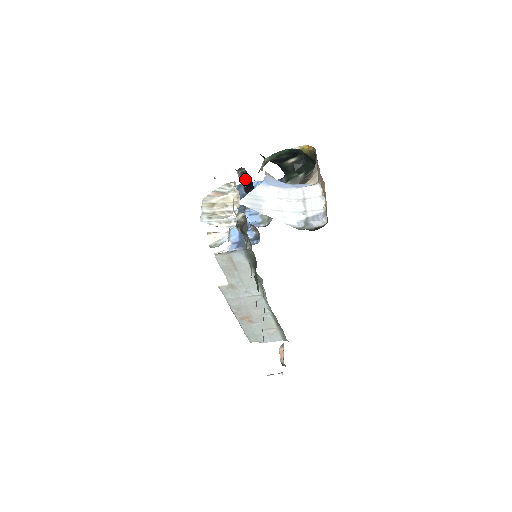
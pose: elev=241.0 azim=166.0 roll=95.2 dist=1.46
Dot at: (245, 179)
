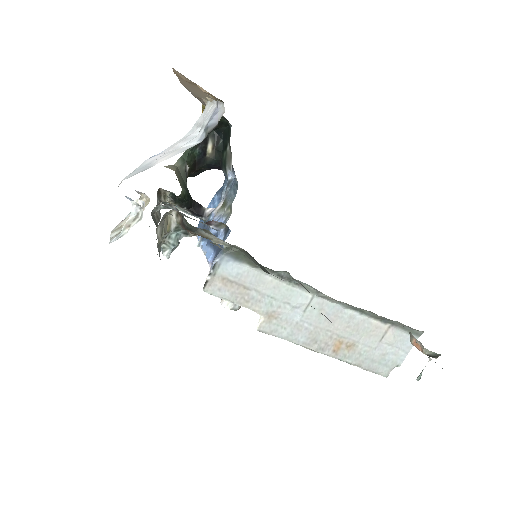
Dot at: (178, 201)
